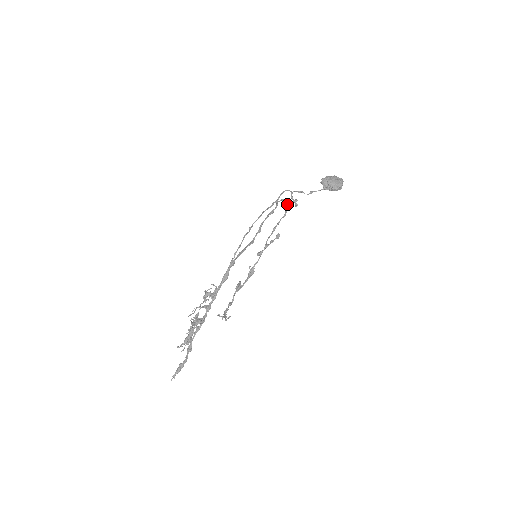
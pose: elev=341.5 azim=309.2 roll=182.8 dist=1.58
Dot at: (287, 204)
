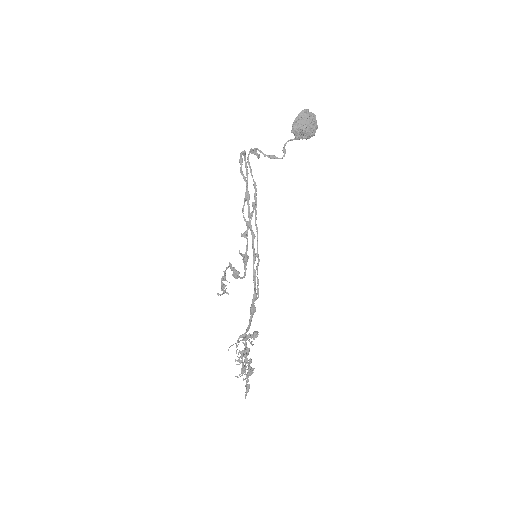
Dot at: occluded
